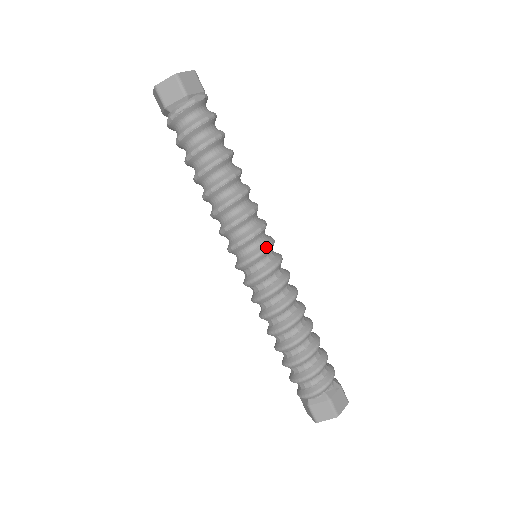
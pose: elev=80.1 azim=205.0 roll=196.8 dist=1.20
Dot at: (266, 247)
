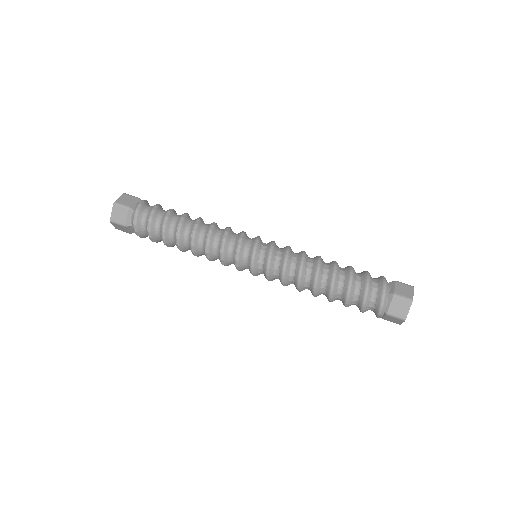
Dot at: occluded
